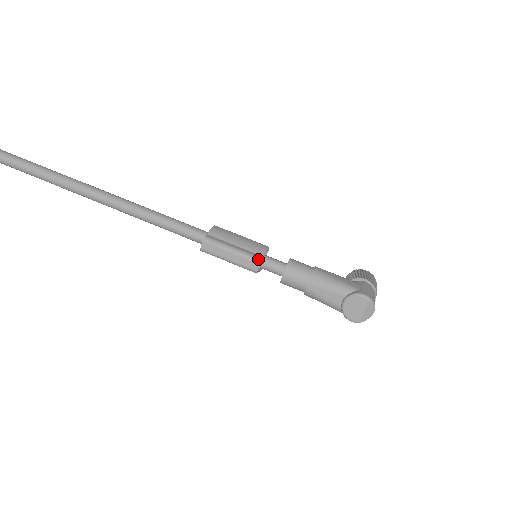
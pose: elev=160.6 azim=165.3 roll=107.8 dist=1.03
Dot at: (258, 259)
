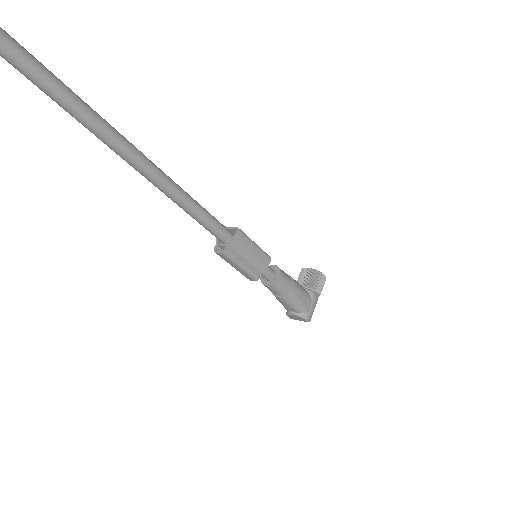
Dot at: (257, 278)
